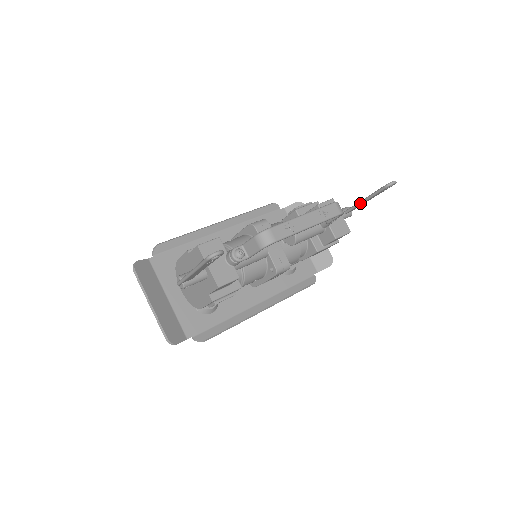
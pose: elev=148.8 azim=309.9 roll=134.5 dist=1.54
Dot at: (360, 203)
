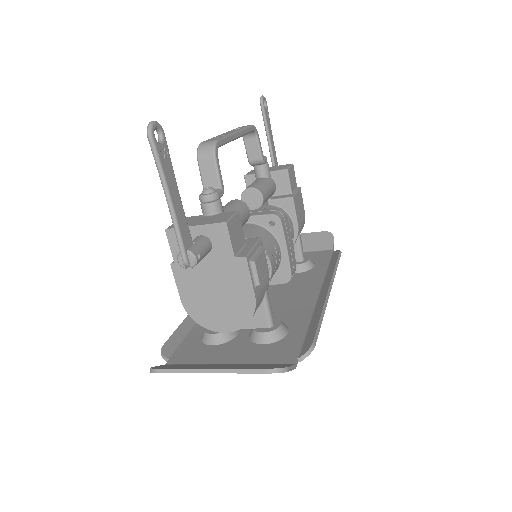
Dot at: (270, 146)
